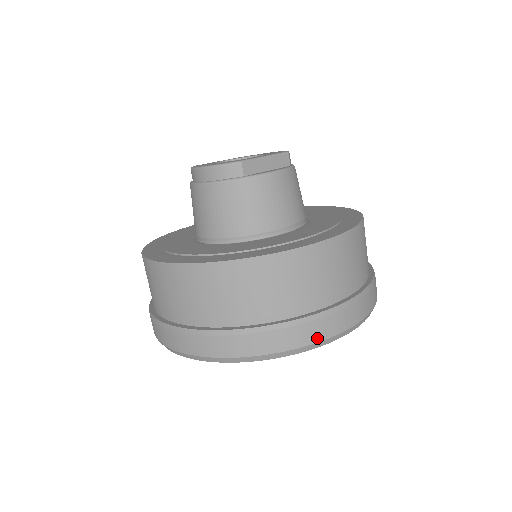
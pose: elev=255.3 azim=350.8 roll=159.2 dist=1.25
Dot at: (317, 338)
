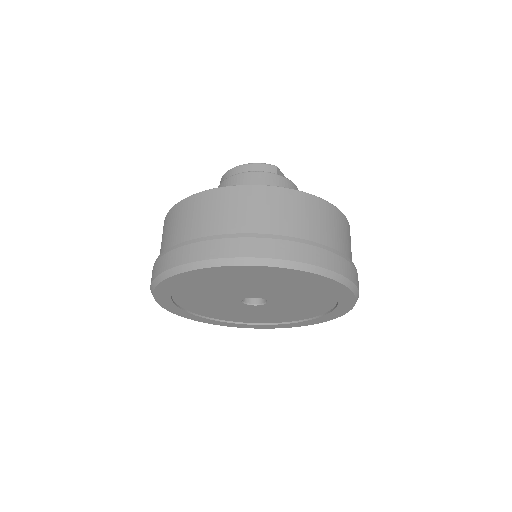
Dot at: (339, 270)
